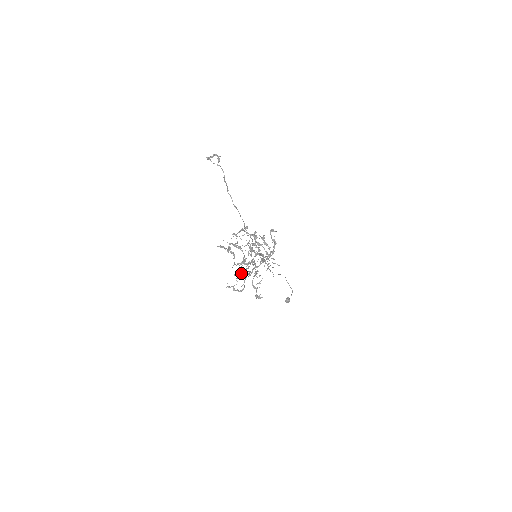
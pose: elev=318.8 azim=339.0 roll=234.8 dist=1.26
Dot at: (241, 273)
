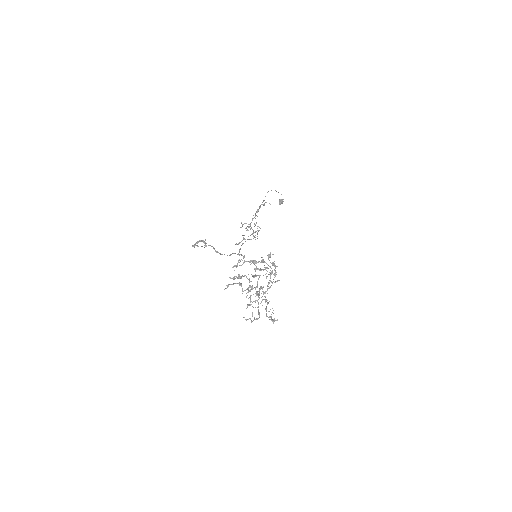
Dot at: occluded
